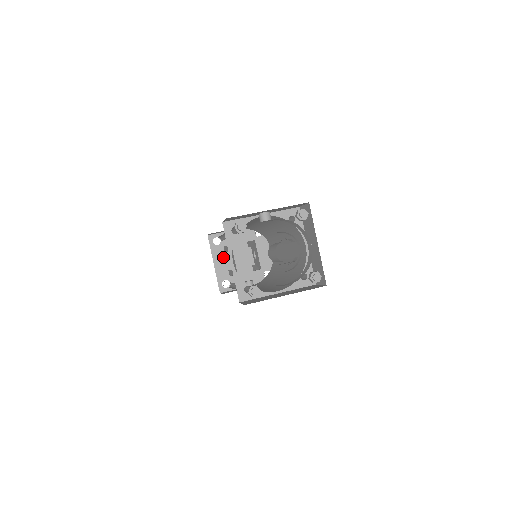
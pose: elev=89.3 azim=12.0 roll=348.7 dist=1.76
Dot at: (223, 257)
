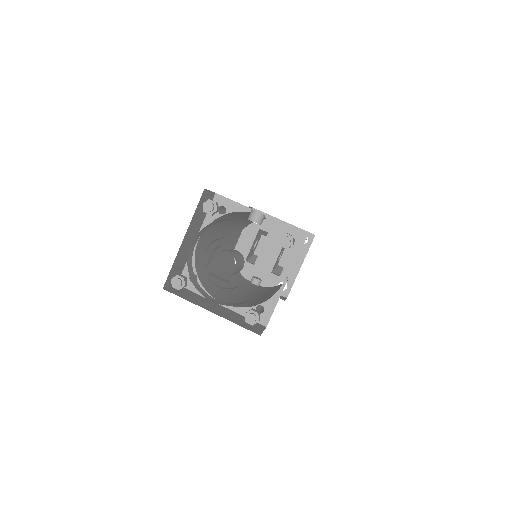
Dot at: (252, 238)
